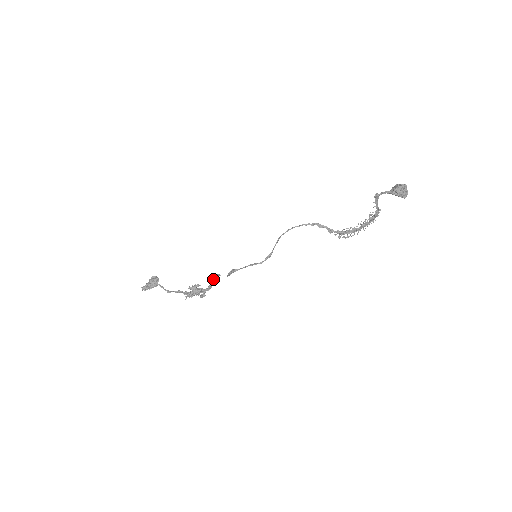
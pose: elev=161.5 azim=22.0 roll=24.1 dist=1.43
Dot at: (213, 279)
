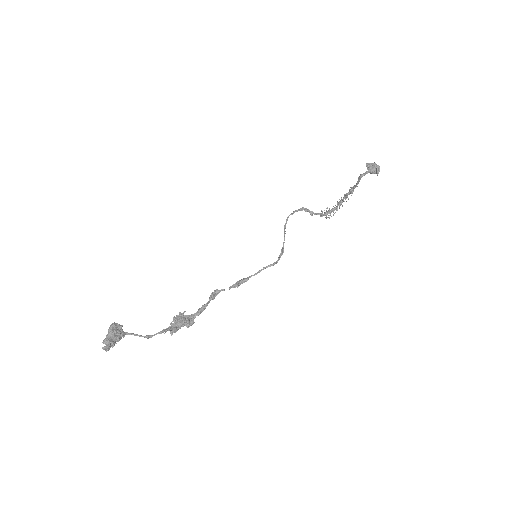
Dot at: (213, 298)
